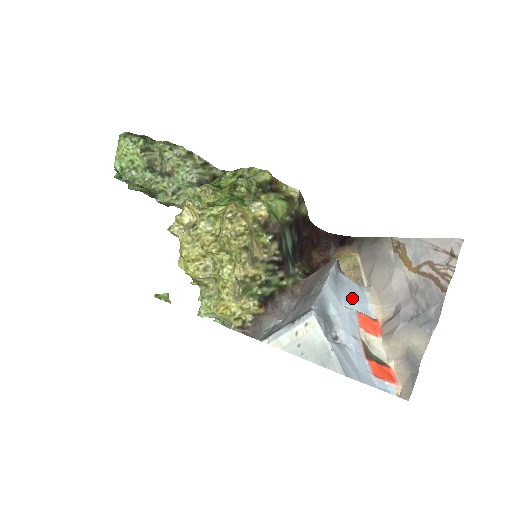
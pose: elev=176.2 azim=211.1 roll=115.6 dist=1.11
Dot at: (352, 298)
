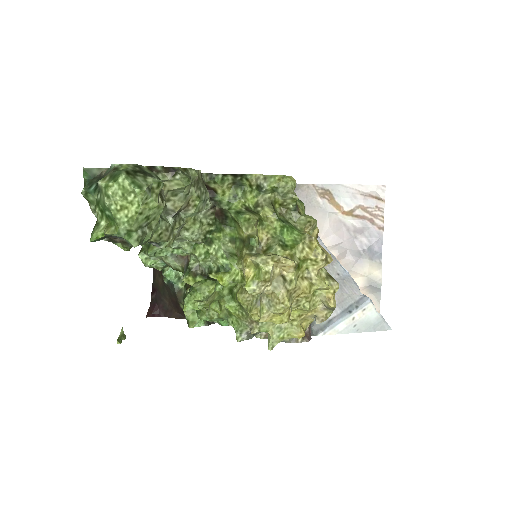
Dot at: occluded
